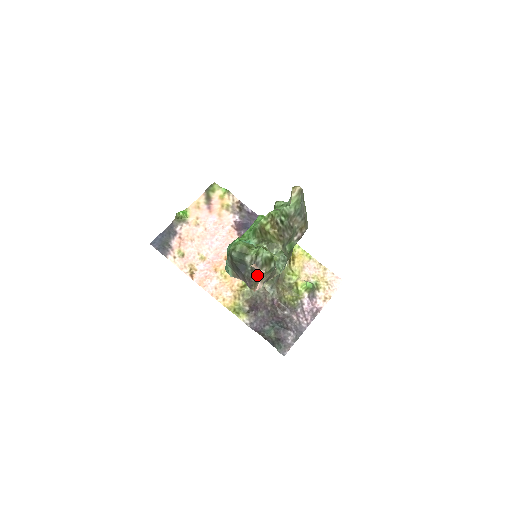
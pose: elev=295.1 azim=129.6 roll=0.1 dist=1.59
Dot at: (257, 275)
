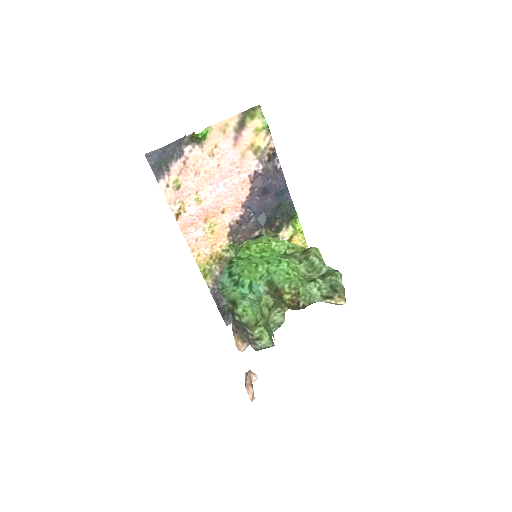
Dot at: (248, 338)
